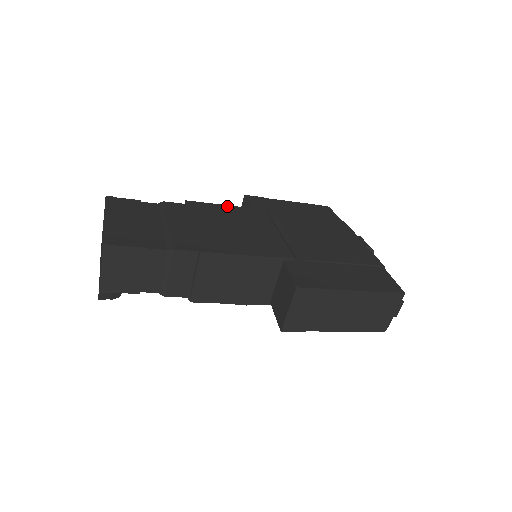
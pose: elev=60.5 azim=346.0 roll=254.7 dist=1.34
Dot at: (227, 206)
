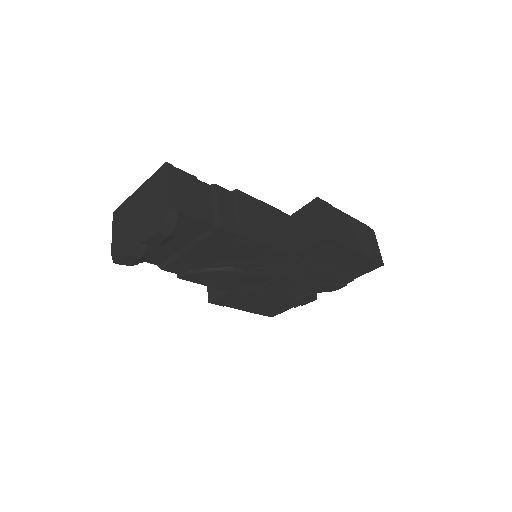
Dot at: occluded
